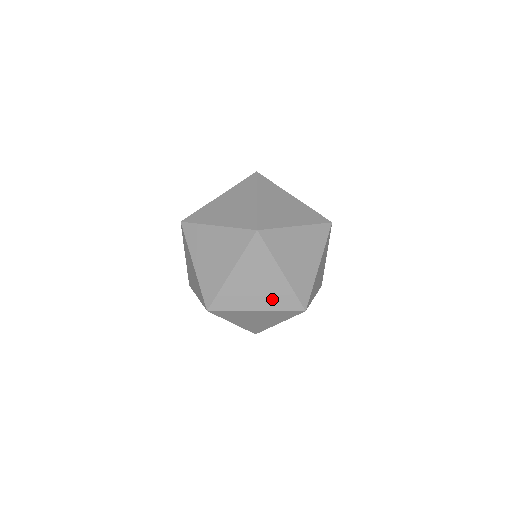
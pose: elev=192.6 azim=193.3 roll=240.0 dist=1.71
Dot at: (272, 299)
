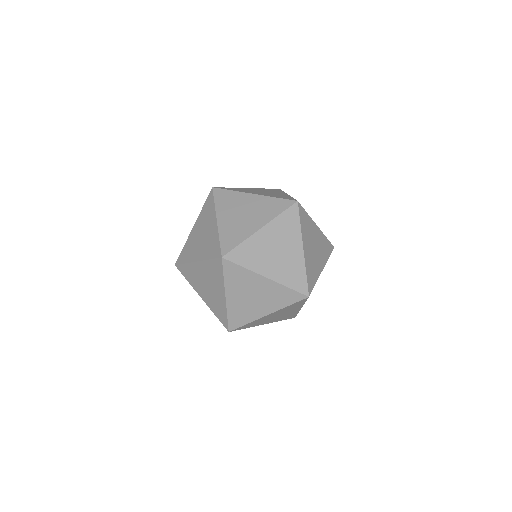
Dot at: (280, 318)
